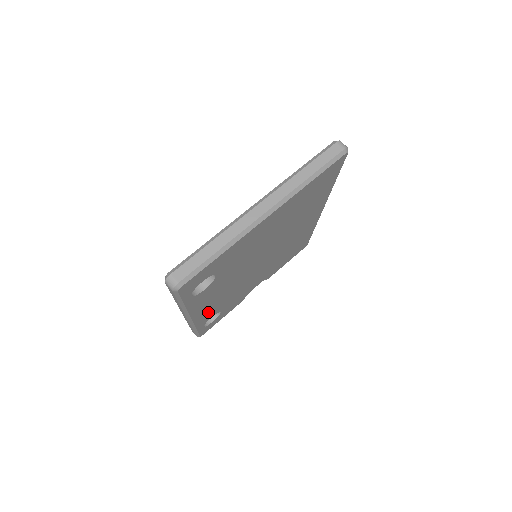
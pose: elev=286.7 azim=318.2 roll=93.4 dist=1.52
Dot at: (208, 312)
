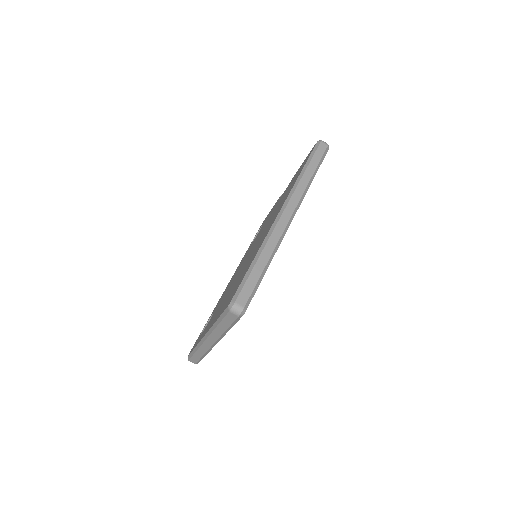
Dot at: occluded
